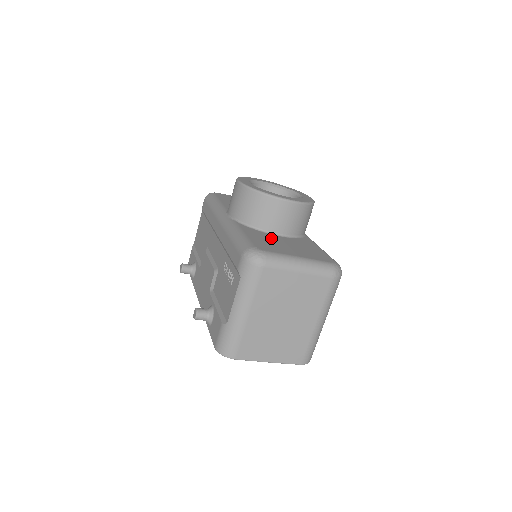
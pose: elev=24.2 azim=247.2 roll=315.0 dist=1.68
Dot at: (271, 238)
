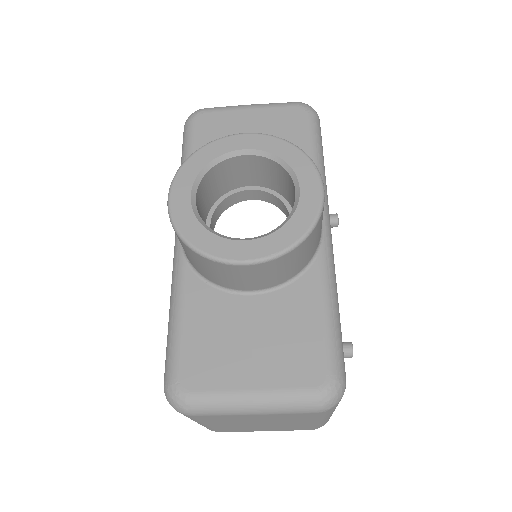
Dot at: (228, 317)
